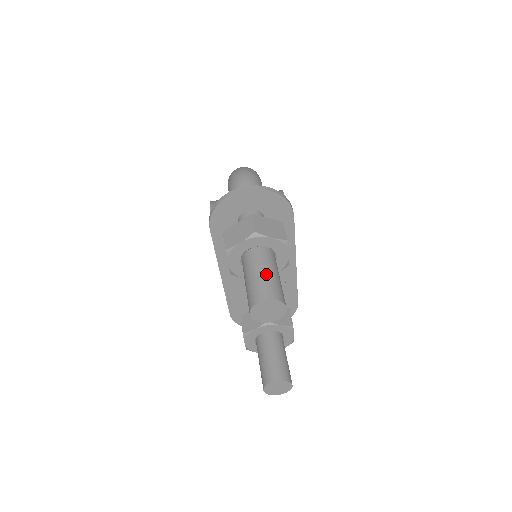
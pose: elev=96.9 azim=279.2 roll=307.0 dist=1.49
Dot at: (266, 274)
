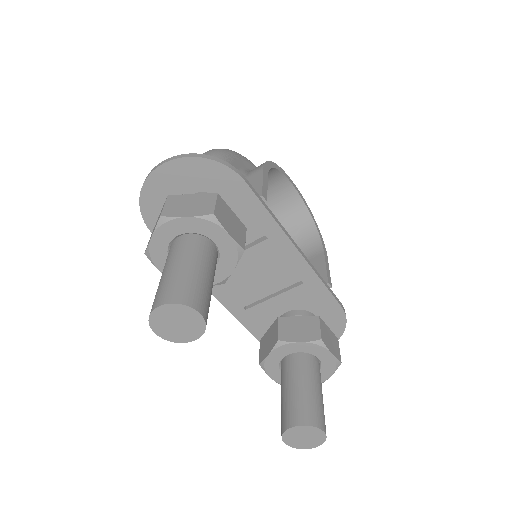
Dot at: (173, 270)
